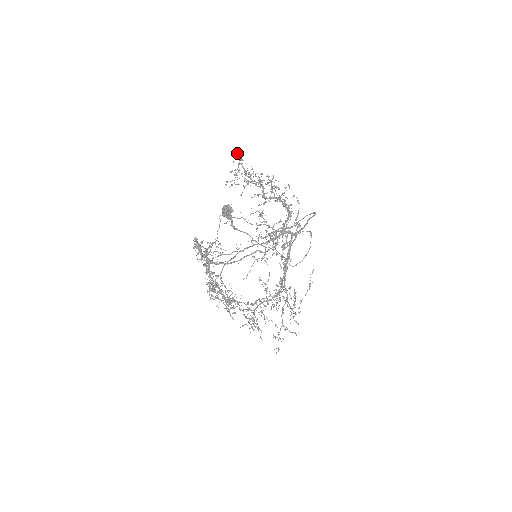
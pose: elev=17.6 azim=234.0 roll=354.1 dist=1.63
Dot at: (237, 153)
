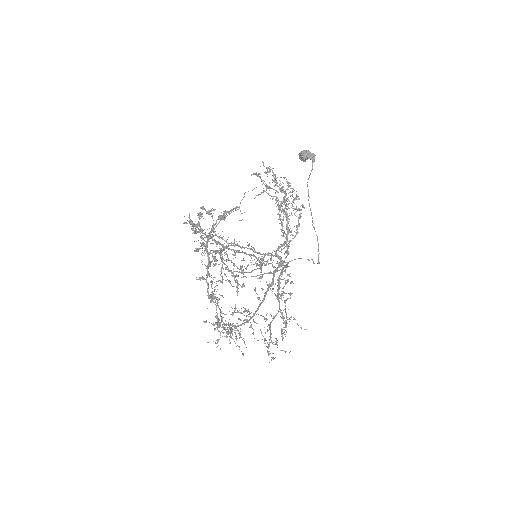
Dot at: (263, 163)
